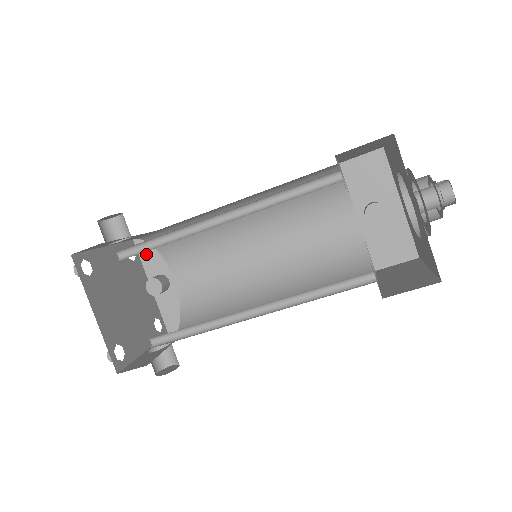
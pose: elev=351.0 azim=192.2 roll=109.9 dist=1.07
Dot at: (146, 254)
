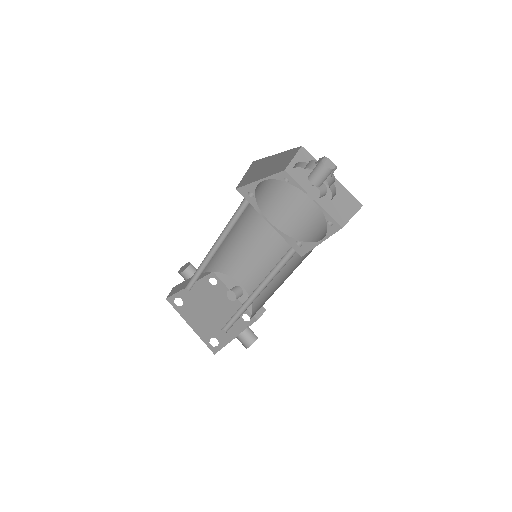
Dot at: (223, 277)
